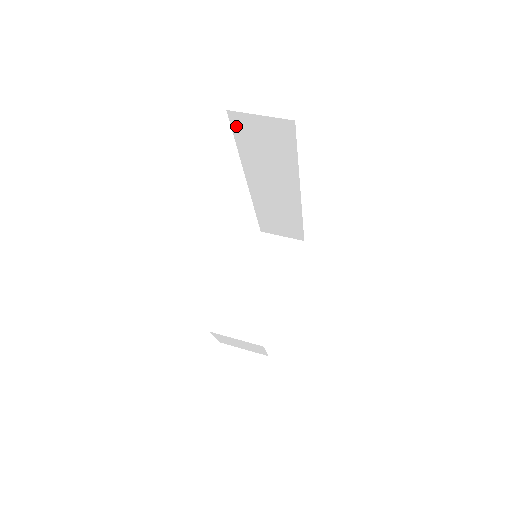
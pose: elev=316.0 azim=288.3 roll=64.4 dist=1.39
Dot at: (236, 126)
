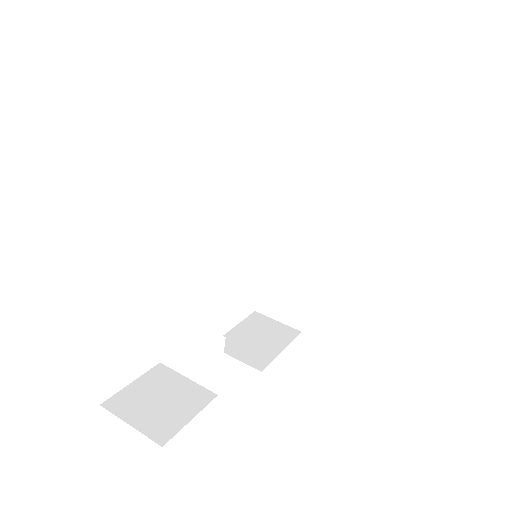
Dot at: (290, 114)
